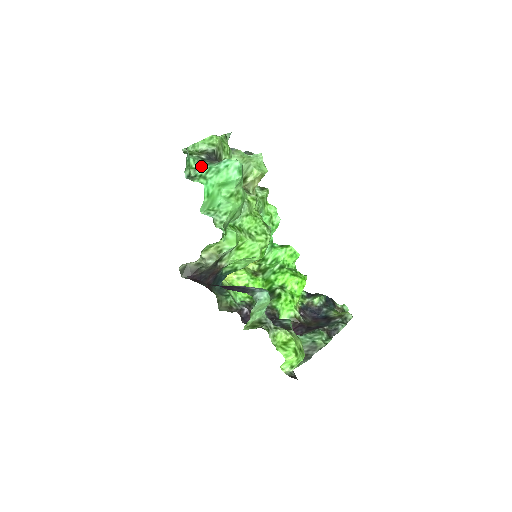
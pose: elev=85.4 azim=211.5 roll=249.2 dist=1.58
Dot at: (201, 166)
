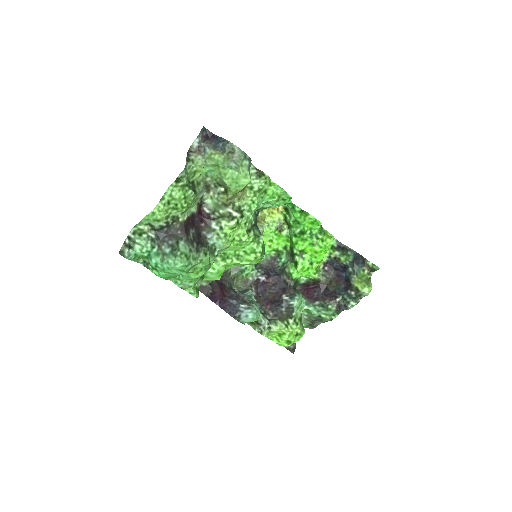
Dot at: (150, 257)
